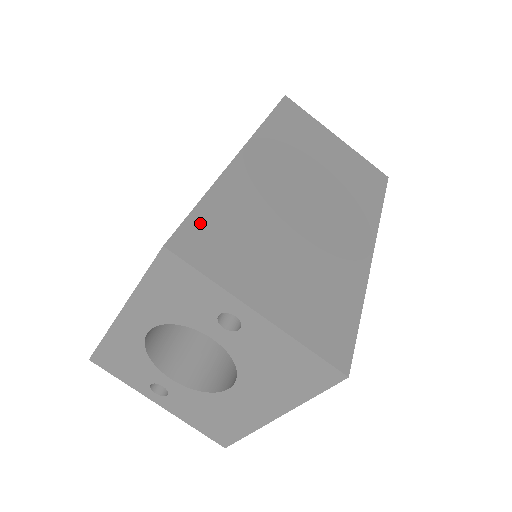
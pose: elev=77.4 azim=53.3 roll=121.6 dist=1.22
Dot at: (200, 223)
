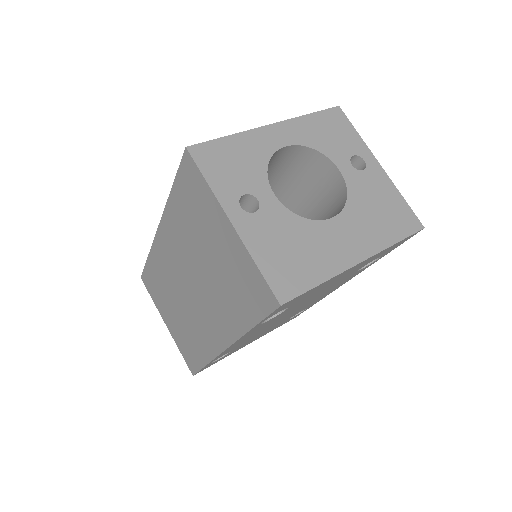
Dot at: occluded
